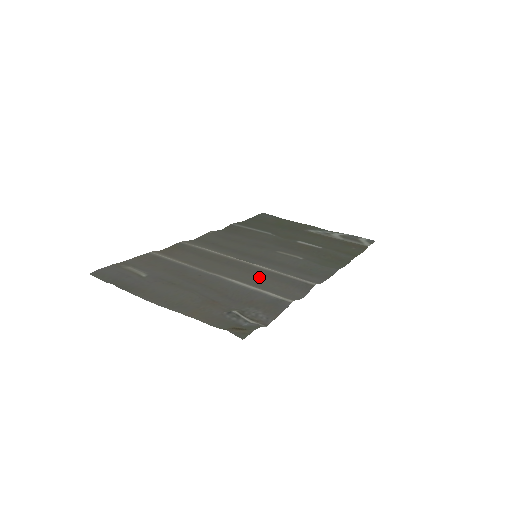
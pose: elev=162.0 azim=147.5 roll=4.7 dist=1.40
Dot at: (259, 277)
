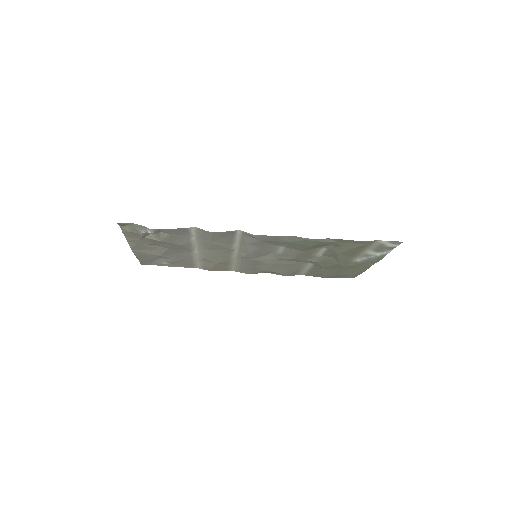
Dot at: (219, 246)
